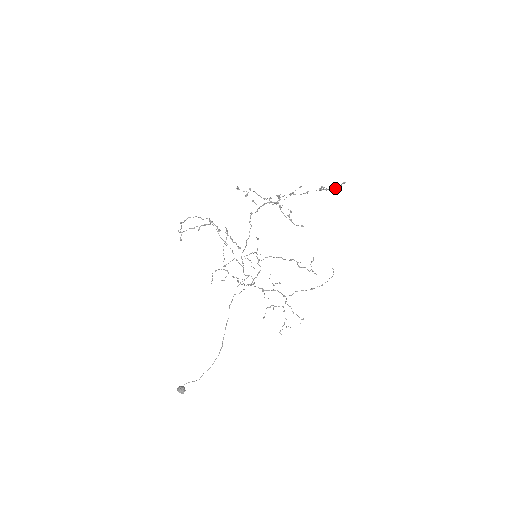
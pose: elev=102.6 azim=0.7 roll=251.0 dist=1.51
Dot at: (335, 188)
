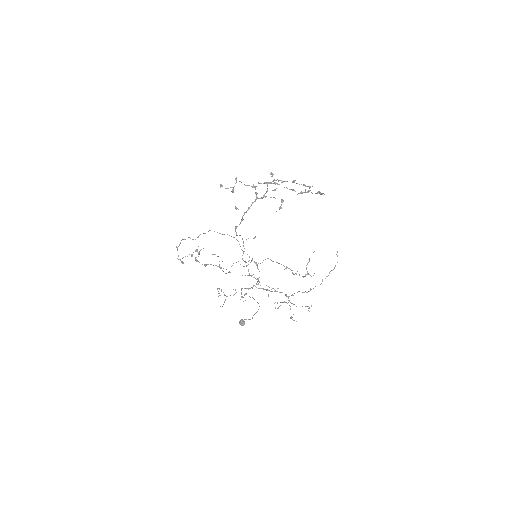
Dot at: (315, 193)
